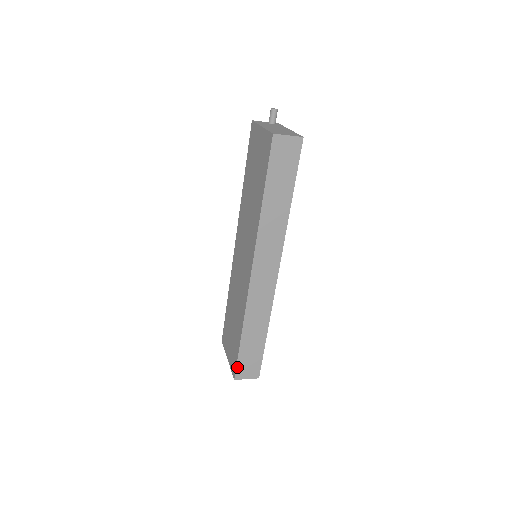
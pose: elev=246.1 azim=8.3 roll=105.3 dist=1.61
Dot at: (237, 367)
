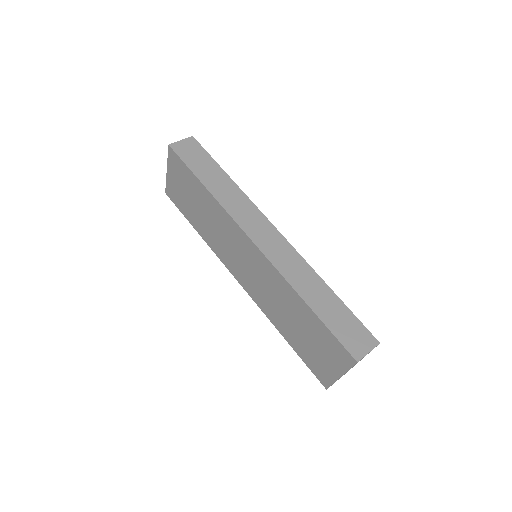
Dot at: (343, 345)
